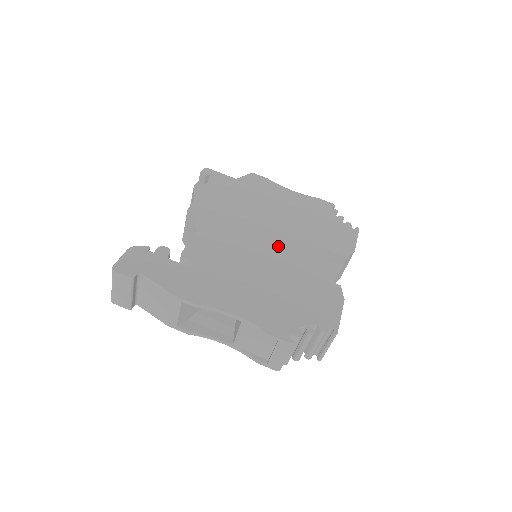
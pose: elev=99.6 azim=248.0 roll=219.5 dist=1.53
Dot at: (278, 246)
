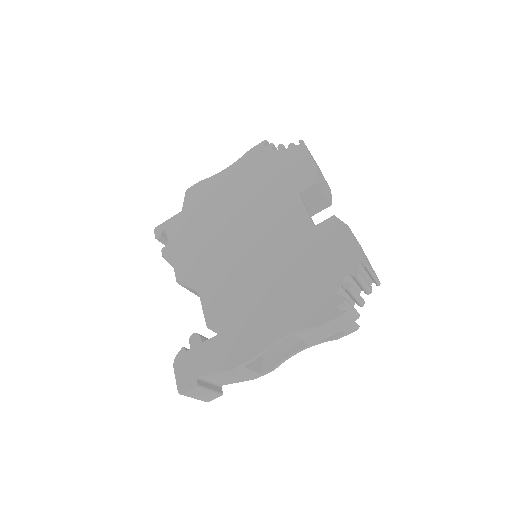
Dot at: (261, 236)
